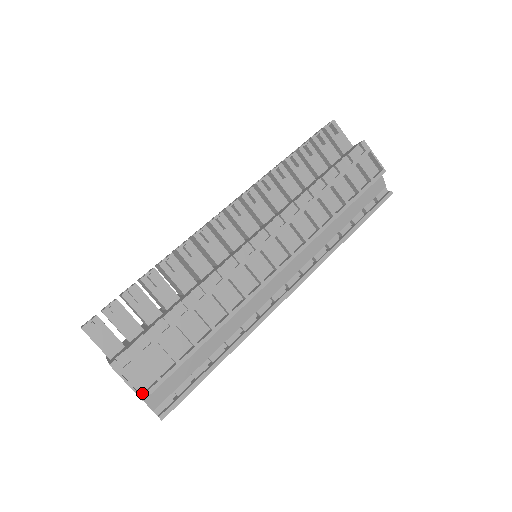
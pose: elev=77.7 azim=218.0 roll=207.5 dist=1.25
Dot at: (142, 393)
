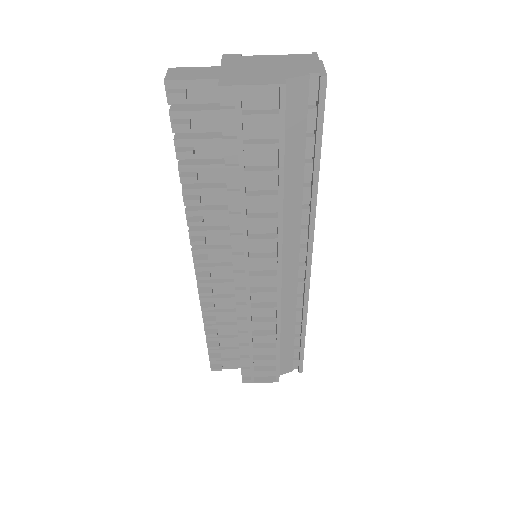
Dot at: (275, 376)
